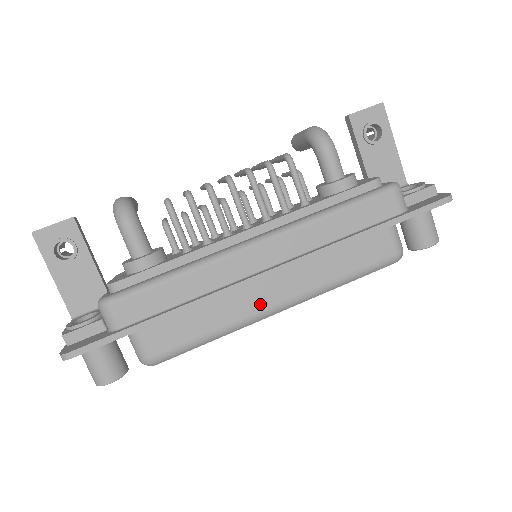
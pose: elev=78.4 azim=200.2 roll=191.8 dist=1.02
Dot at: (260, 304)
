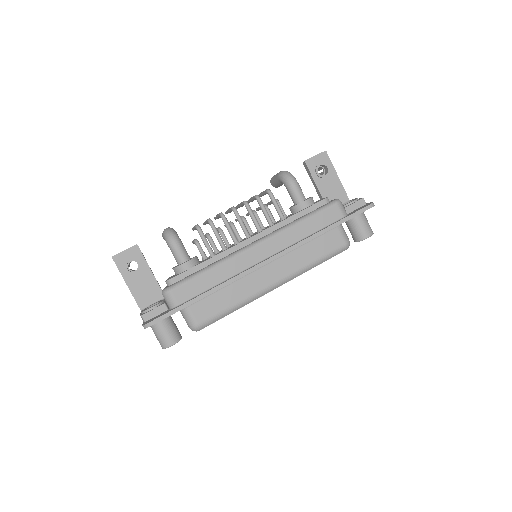
Dot at: (262, 284)
